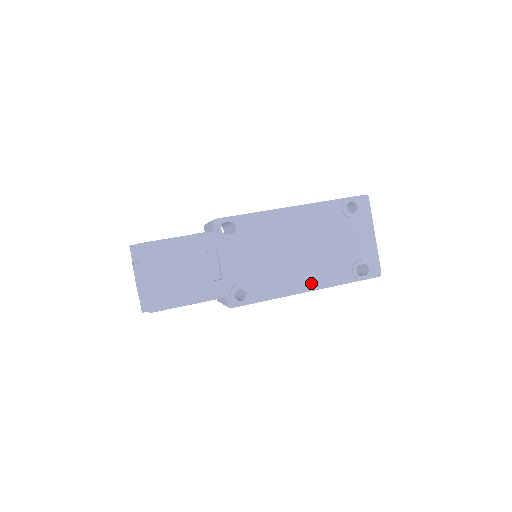
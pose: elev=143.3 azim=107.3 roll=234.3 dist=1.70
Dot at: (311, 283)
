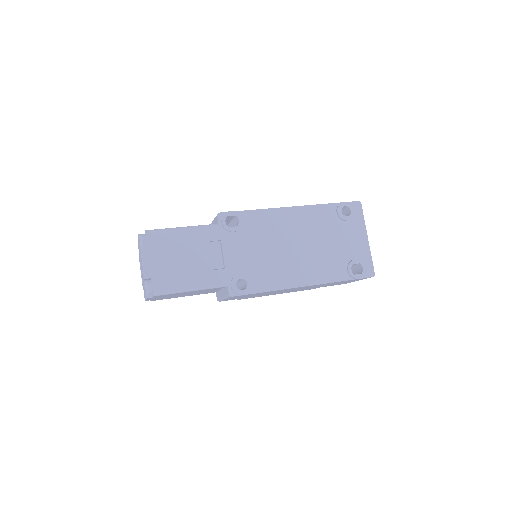
Dot at: (309, 278)
